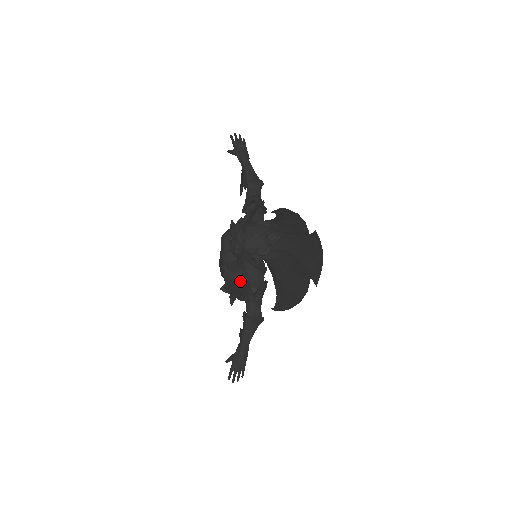
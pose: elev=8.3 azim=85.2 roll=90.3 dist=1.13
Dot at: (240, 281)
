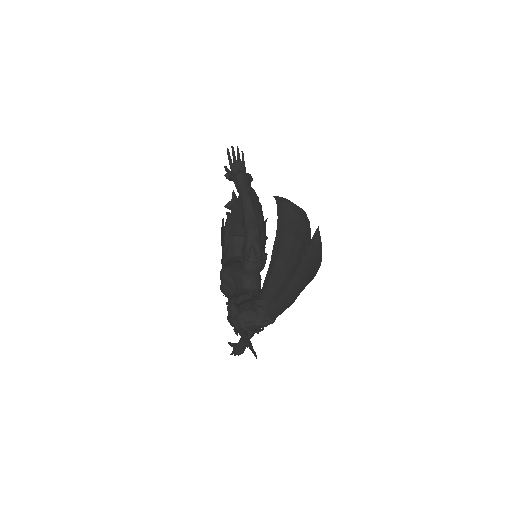
Dot at: occluded
